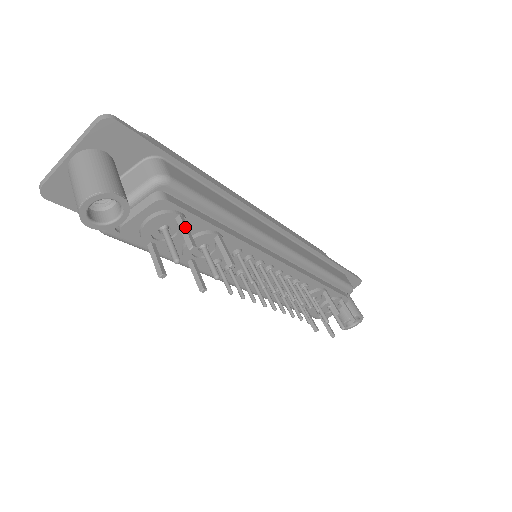
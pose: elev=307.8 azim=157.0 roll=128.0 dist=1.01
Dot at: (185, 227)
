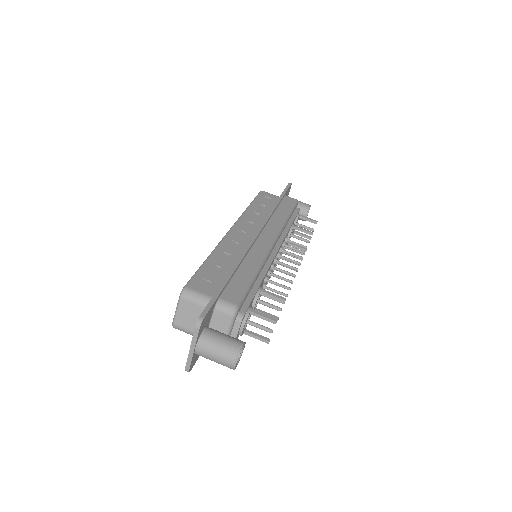
Dot at: (261, 315)
